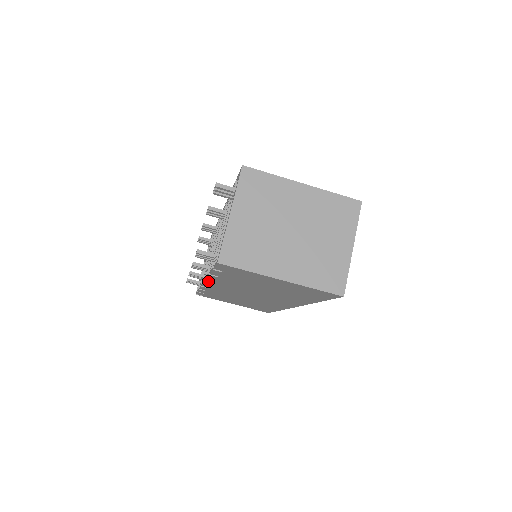
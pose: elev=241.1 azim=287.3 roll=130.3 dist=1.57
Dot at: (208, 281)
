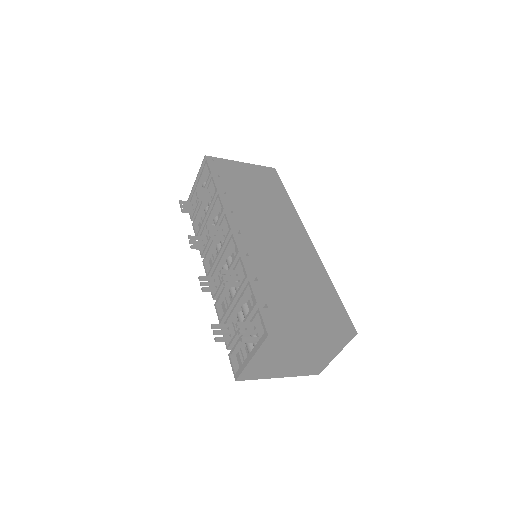
Dot at: (214, 293)
